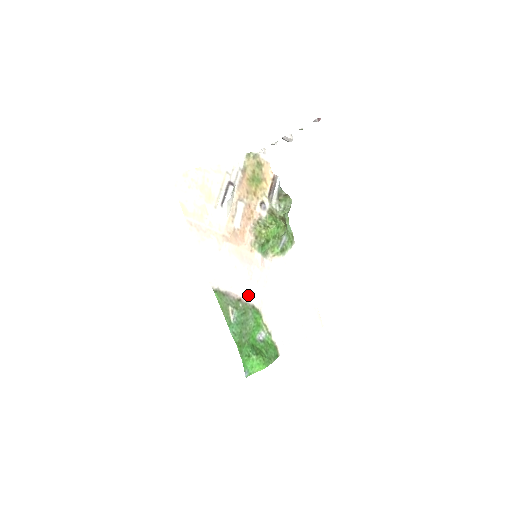
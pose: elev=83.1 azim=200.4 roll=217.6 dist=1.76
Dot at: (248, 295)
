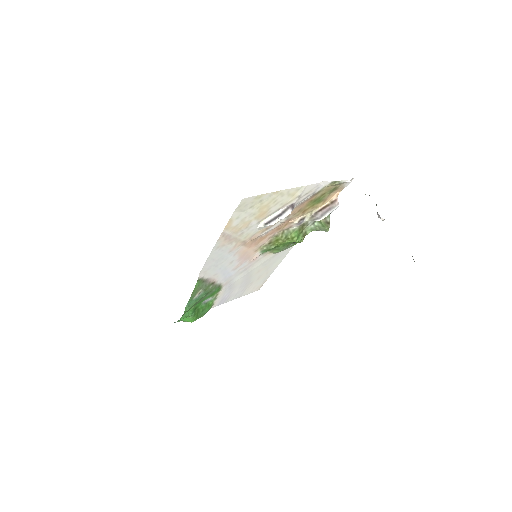
Dot at: (223, 279)
